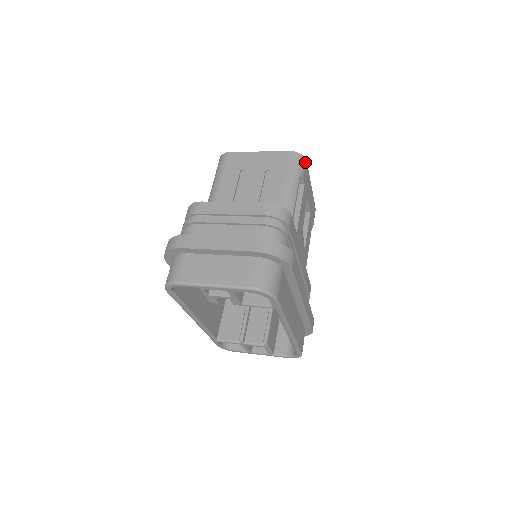
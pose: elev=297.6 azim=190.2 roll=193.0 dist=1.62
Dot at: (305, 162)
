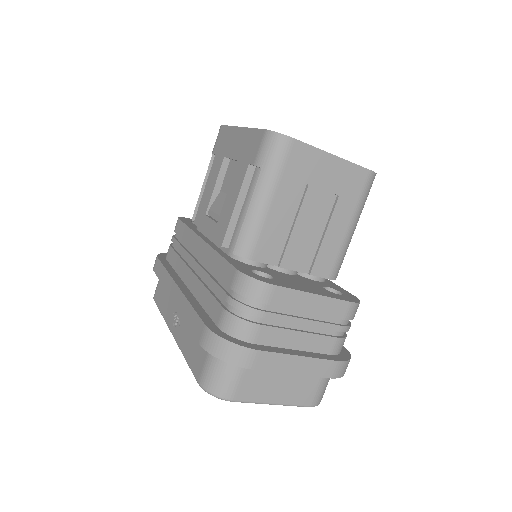
Dot at: occluded
